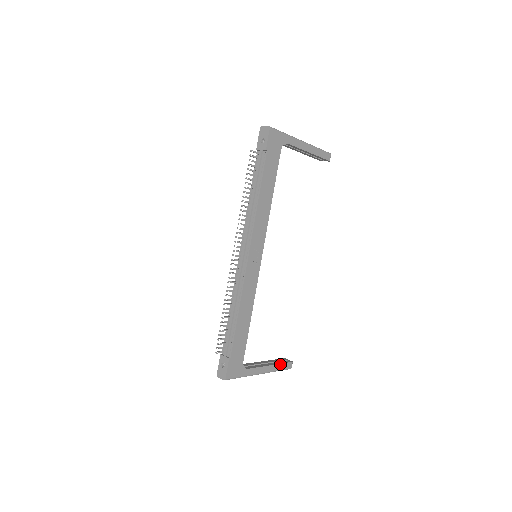
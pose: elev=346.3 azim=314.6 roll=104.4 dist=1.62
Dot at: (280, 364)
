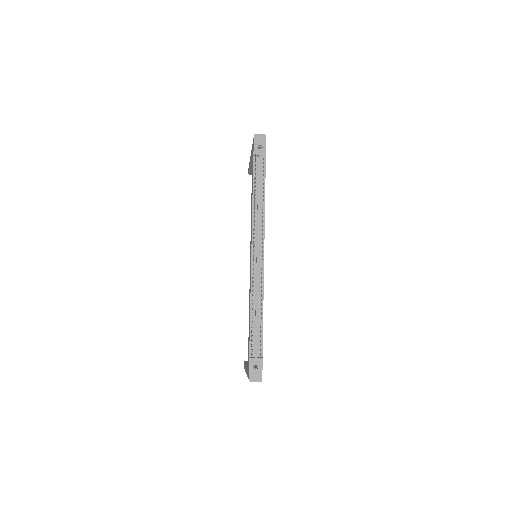
Dot at: occluded
